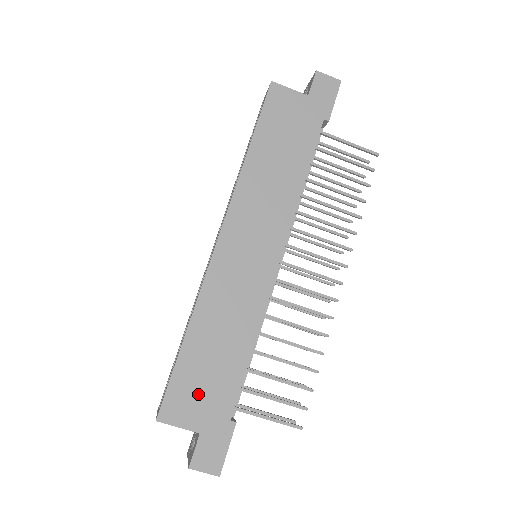
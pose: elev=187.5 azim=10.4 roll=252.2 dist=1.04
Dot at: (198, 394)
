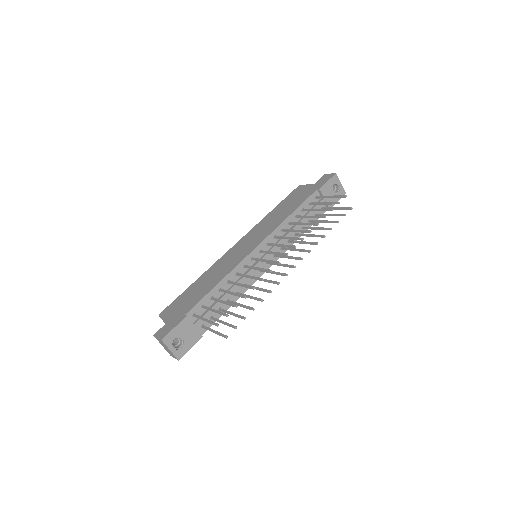
Dot at: (181, 304)
